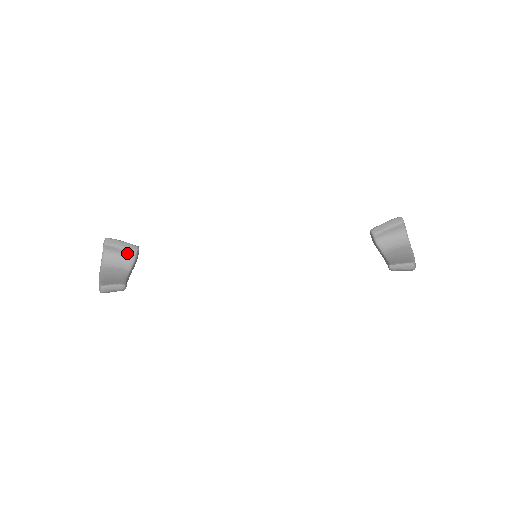
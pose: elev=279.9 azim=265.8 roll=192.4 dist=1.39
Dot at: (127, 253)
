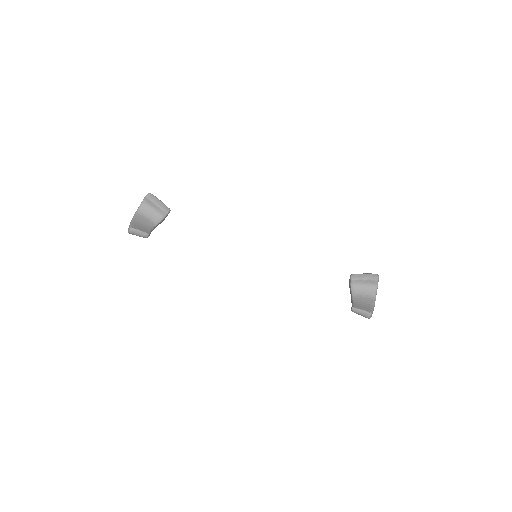
Dot at: (160, 211)
